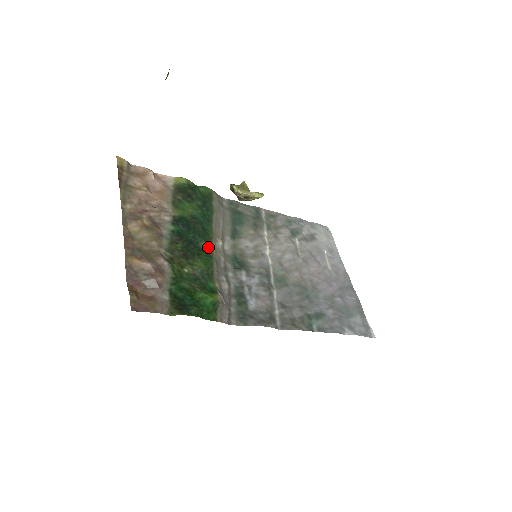
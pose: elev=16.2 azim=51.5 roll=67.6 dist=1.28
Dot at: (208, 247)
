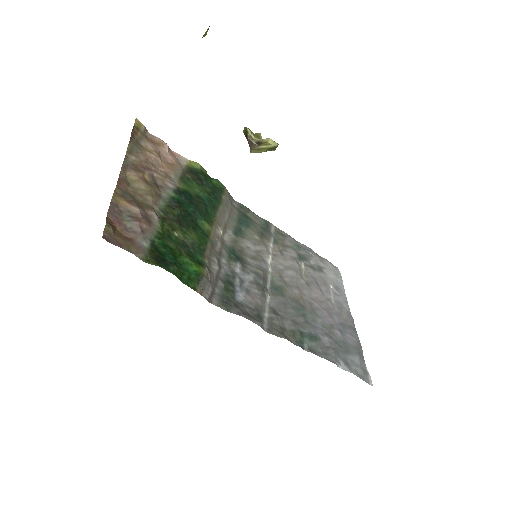
Dot at: (206, 227)
